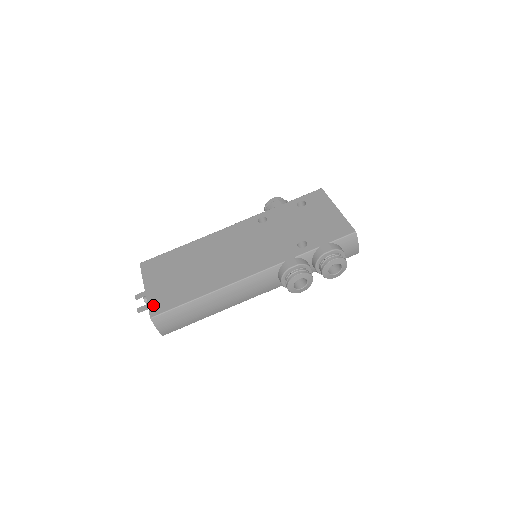
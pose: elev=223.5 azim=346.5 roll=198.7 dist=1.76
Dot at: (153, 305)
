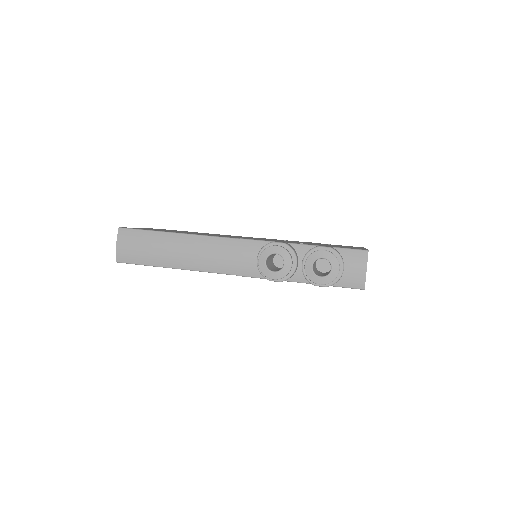
Dot at: occluded
